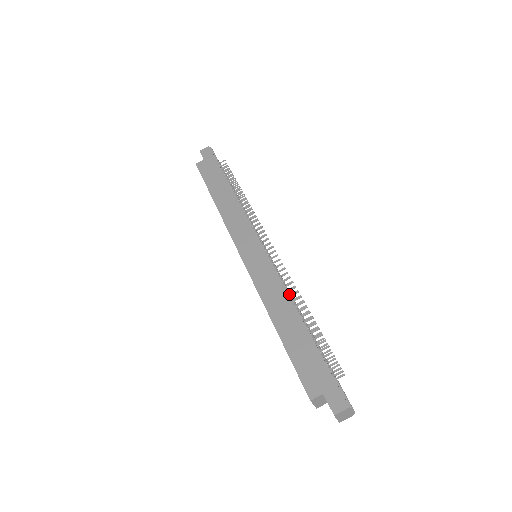
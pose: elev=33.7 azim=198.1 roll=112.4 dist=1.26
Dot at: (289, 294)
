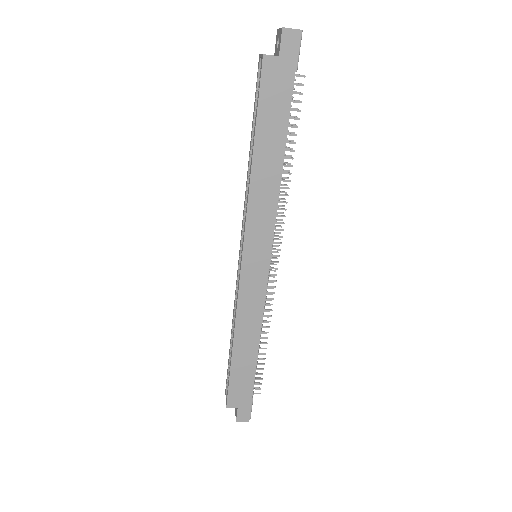
Dot at: occluded
